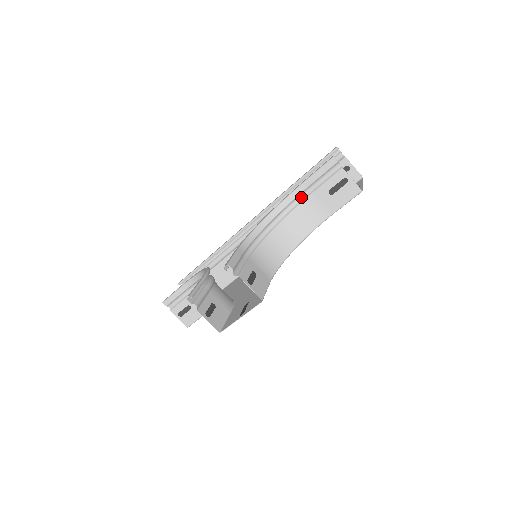
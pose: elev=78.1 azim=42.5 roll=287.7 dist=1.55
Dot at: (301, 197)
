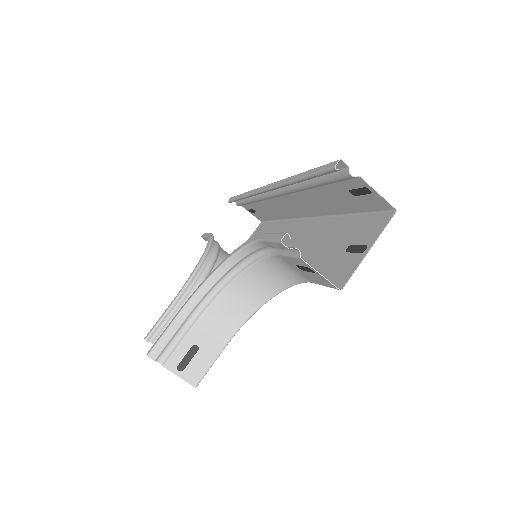
Dot at: (267, 248)
